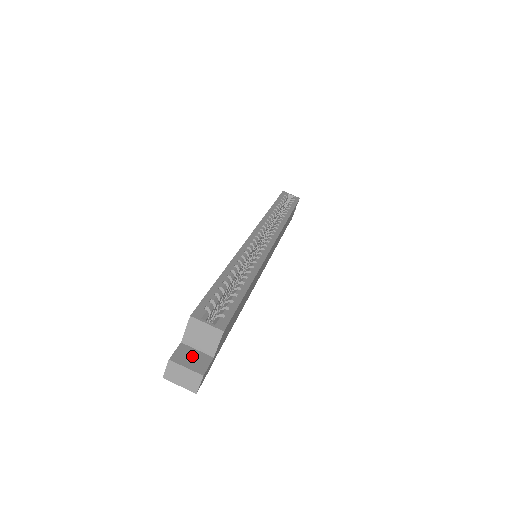
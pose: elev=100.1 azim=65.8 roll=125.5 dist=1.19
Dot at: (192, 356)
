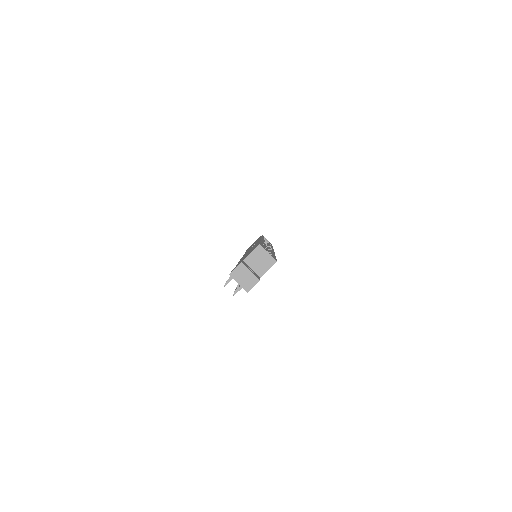
Dot at: occluded
